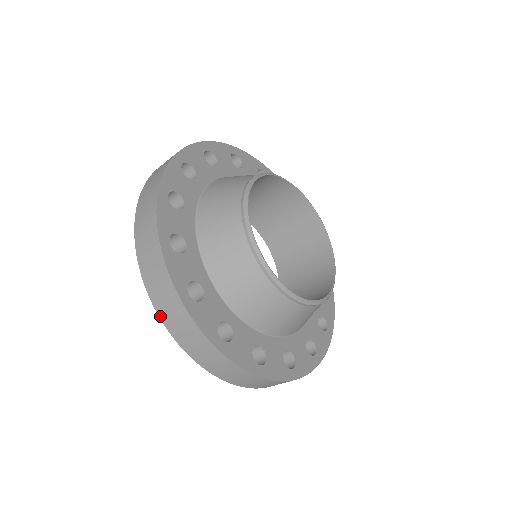
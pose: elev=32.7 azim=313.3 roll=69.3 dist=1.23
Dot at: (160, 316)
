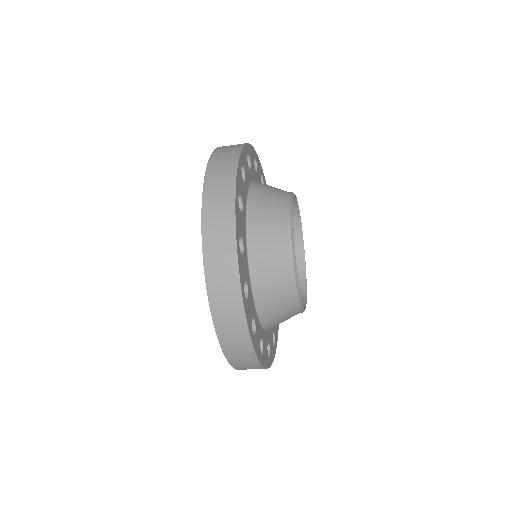
Dot at: (204, 251)
